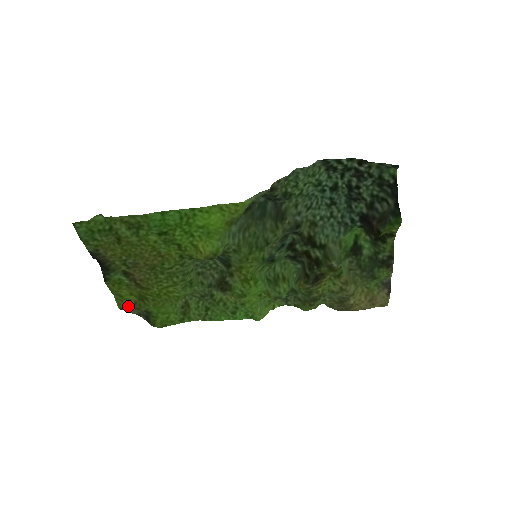
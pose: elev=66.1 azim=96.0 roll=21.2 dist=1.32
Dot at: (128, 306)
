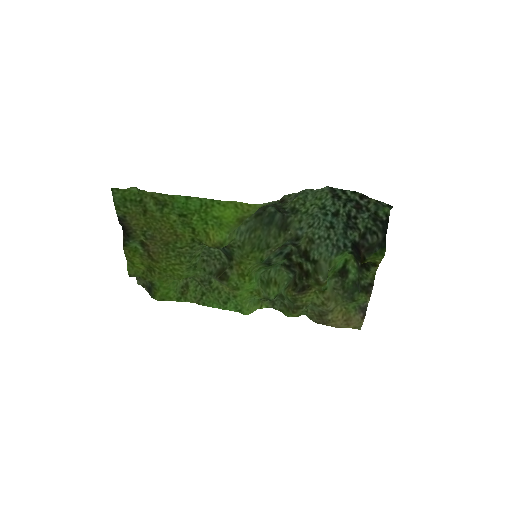
Dot at: (136, 274)
